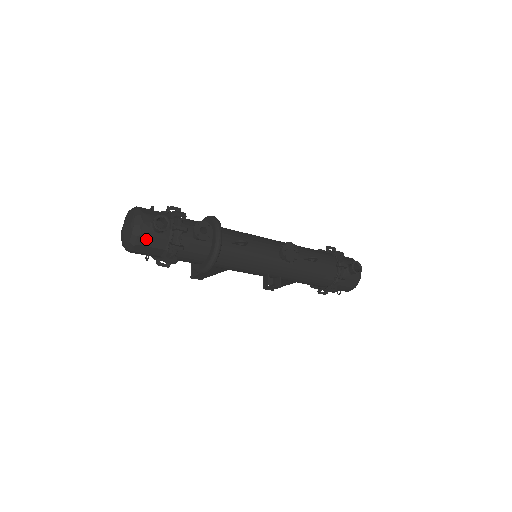
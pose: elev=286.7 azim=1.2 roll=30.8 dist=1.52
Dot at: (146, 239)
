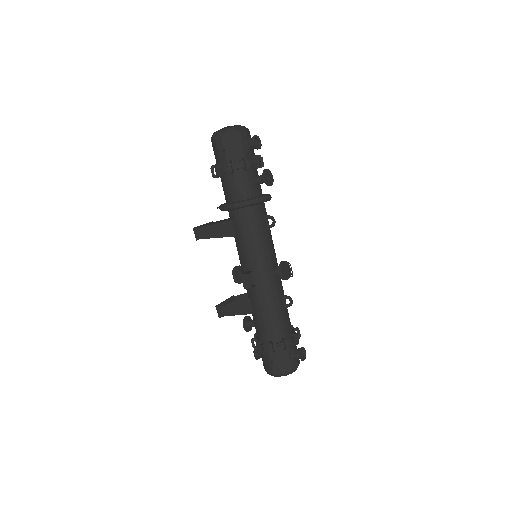
Dot at: (238, 138)
